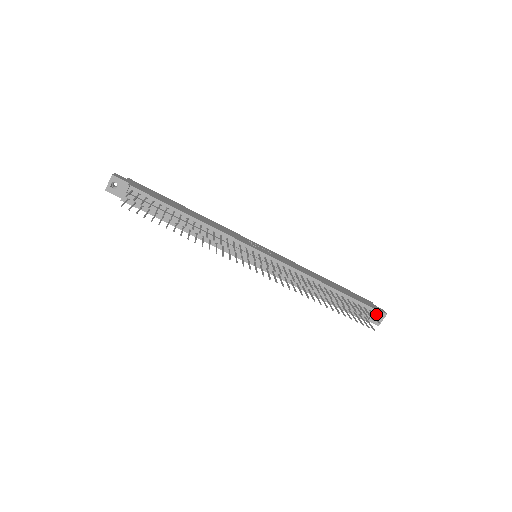
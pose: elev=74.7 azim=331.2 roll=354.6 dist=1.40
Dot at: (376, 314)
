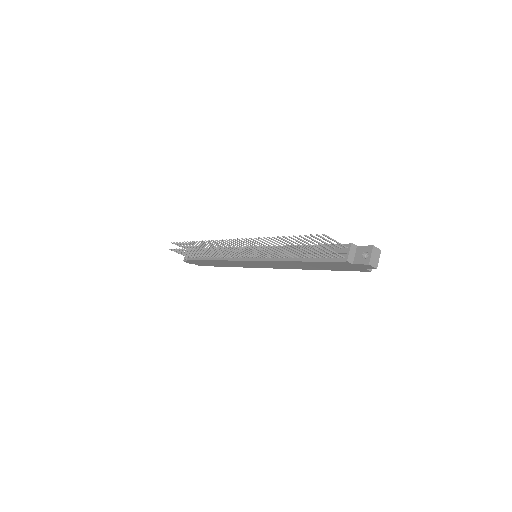
Dot at: (361, 252)
